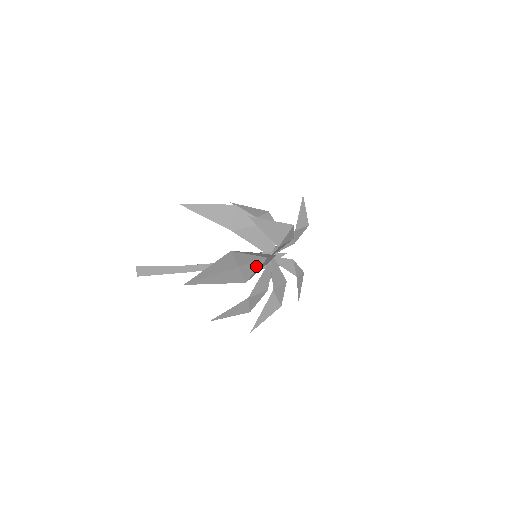
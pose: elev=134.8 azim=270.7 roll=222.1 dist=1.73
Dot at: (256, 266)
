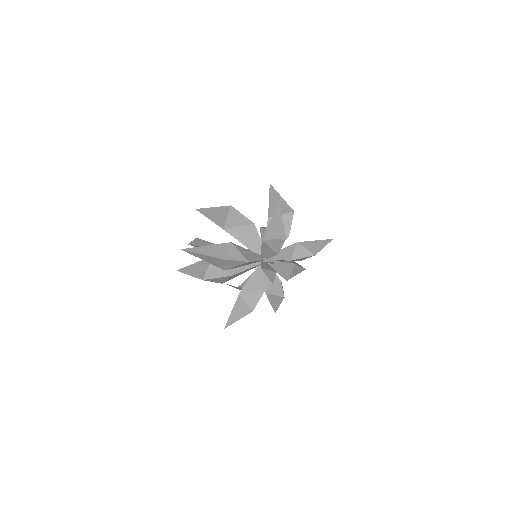
Dot at: (242, 222)
